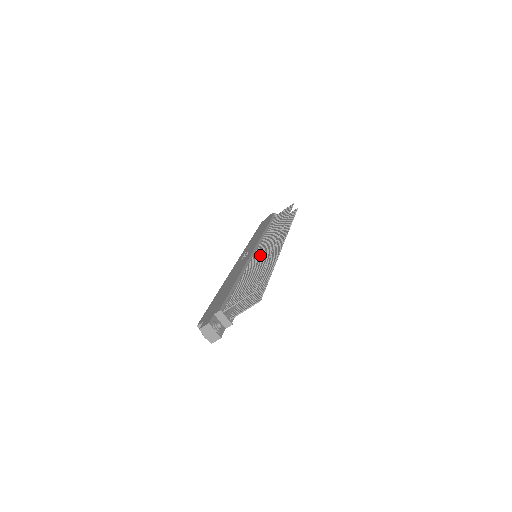
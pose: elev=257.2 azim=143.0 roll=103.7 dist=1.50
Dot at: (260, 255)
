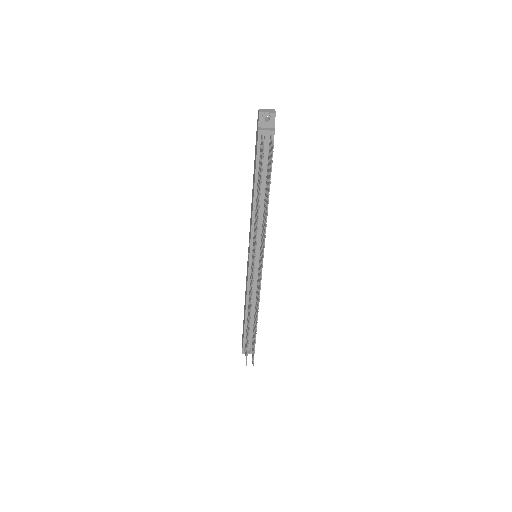
Dot at: (250, 291)
